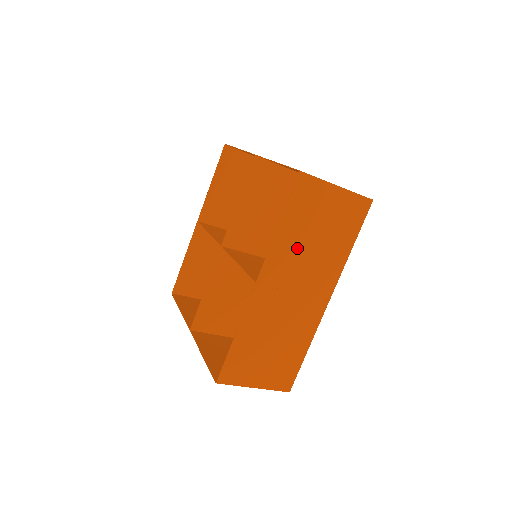
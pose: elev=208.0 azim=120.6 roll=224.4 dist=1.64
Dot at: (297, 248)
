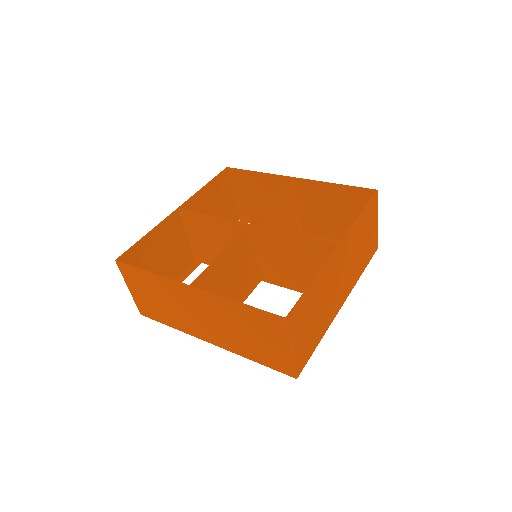
Dot at: (356, 242)
